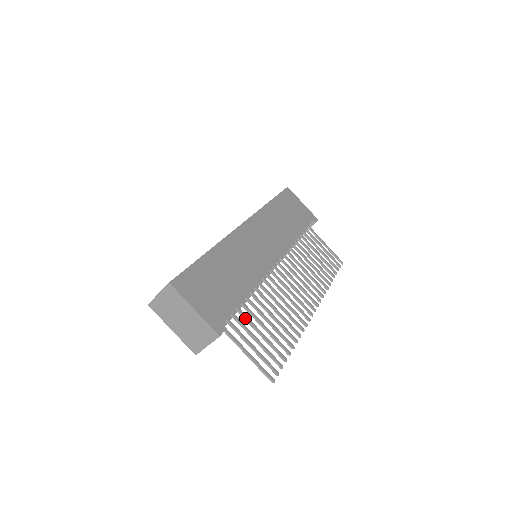
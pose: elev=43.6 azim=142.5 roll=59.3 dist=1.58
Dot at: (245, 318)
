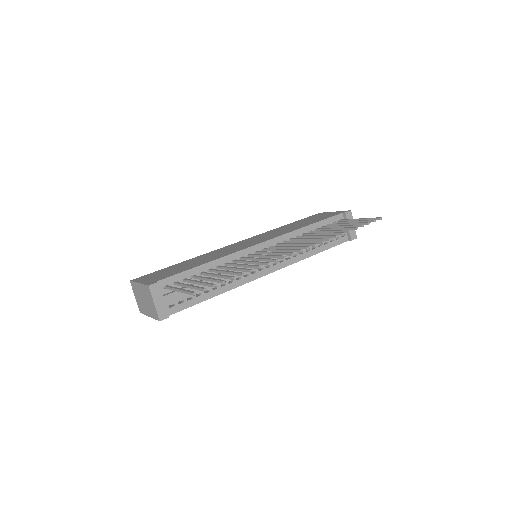
Dot at: (197, 278)
